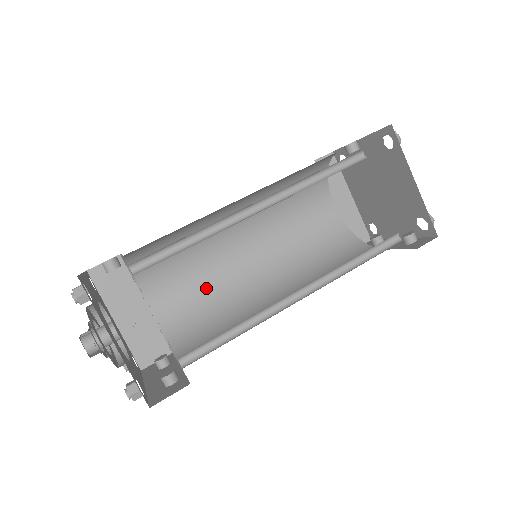
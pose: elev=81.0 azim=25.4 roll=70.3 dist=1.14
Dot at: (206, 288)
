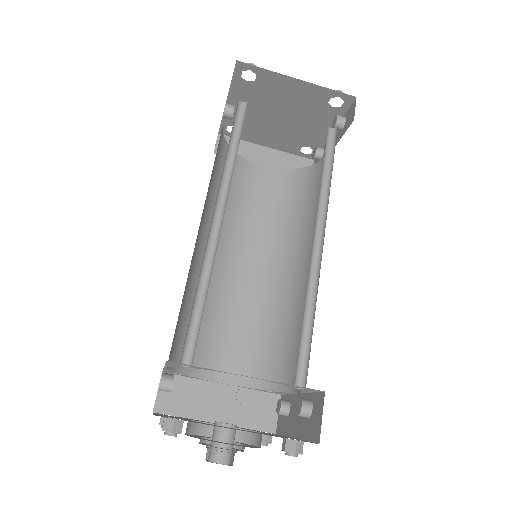
Dot at: (248, 322)
